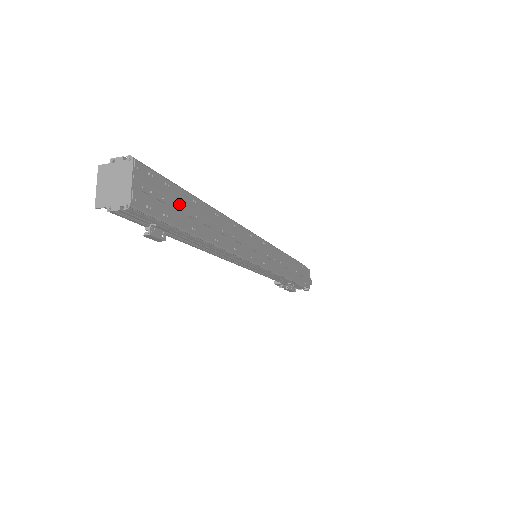
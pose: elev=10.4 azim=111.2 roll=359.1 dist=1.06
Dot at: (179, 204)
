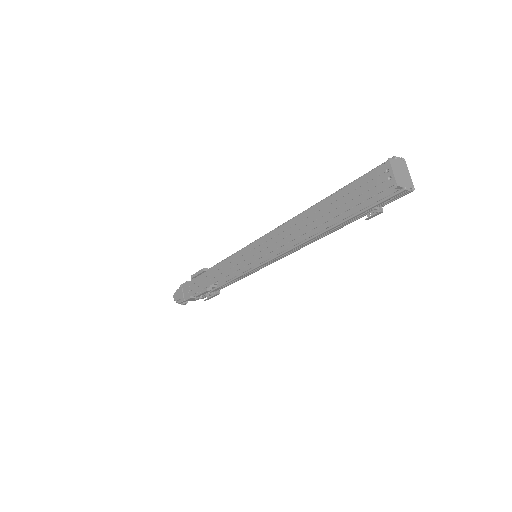
Dot at: occluded
